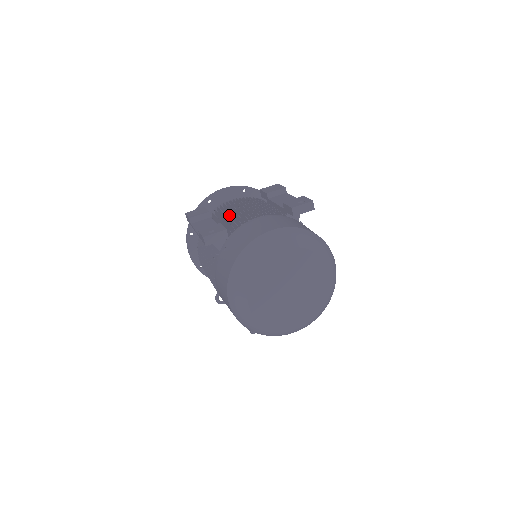
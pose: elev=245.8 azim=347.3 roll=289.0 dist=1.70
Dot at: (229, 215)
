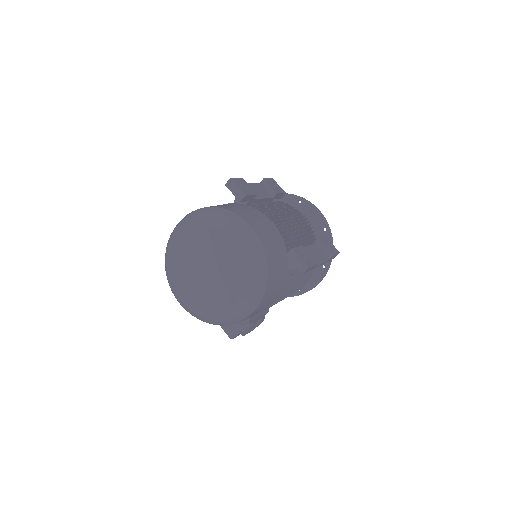
Dot at: (279, 210)
